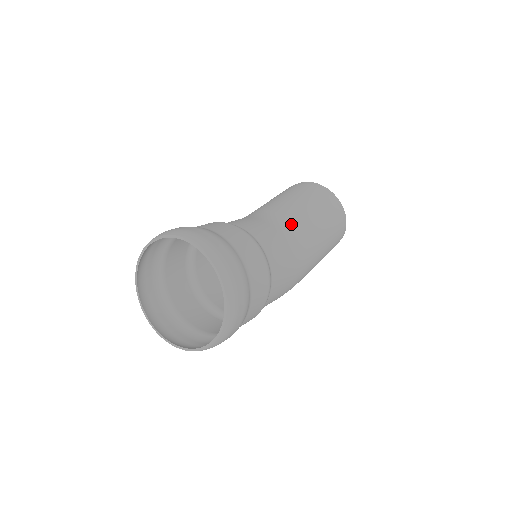
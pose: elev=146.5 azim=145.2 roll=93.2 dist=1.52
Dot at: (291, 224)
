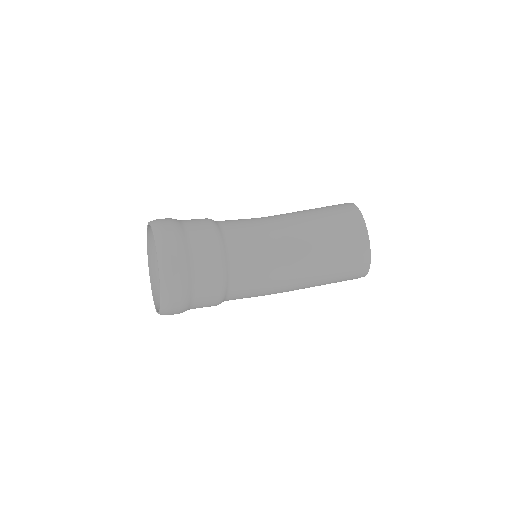
Dot at: (288, 261)
